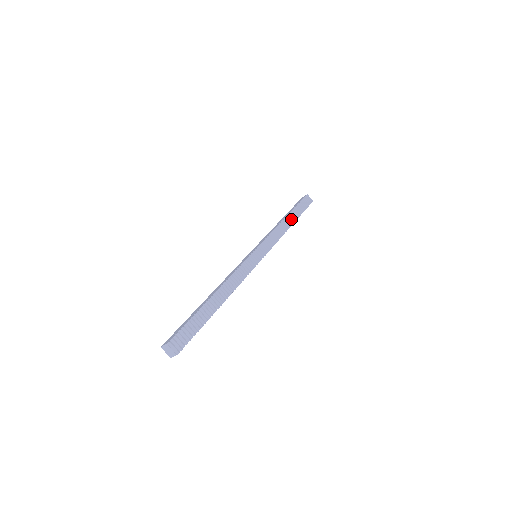
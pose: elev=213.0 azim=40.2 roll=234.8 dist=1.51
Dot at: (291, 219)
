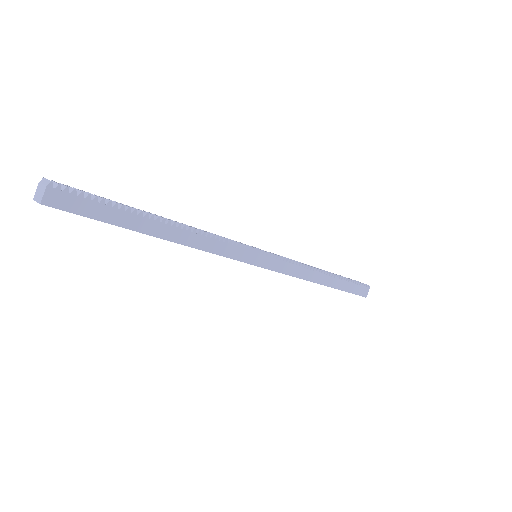
Dot at: (326, 271)
